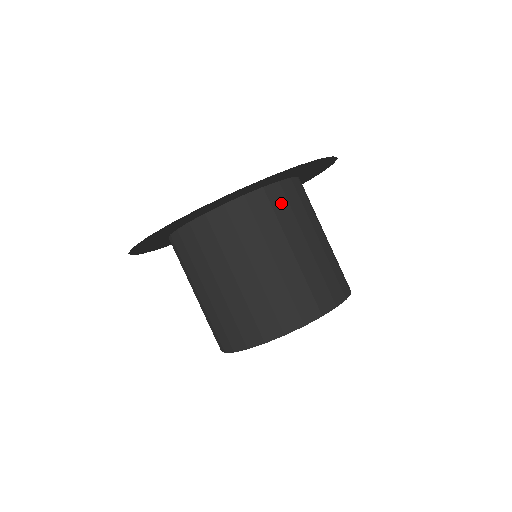
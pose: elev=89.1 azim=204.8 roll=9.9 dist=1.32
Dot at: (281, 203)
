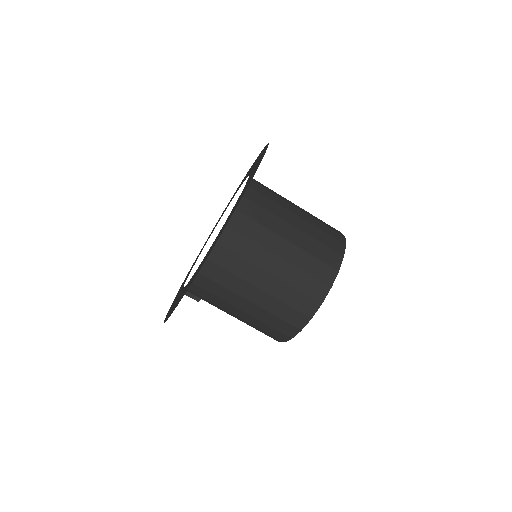
Dot at: (263, 186)
